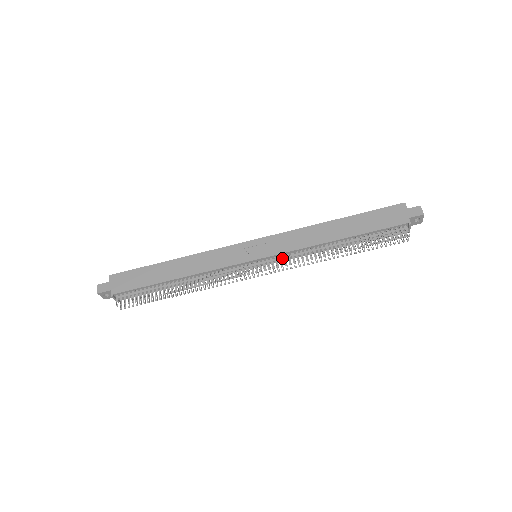
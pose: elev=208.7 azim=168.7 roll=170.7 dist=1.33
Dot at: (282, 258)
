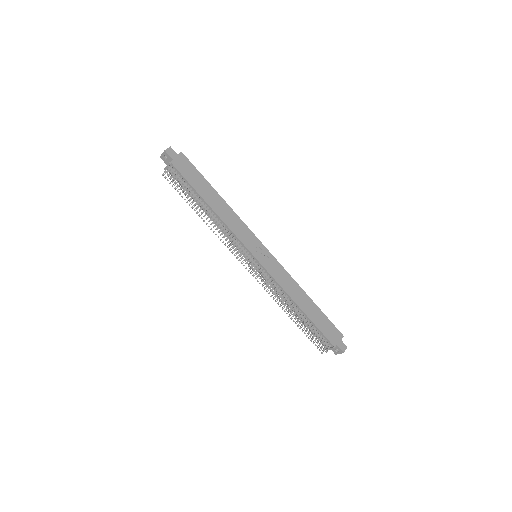
Dot at: (266, 276)
